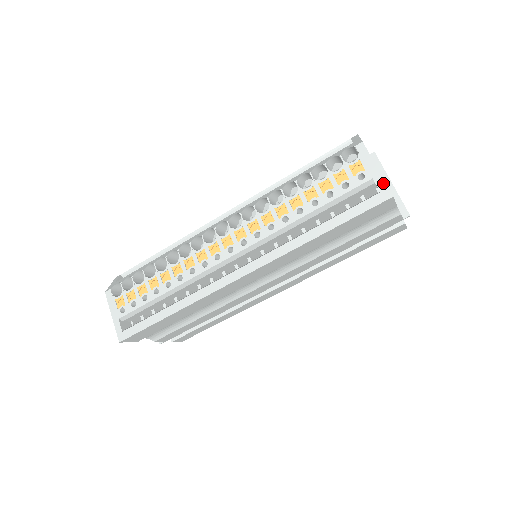
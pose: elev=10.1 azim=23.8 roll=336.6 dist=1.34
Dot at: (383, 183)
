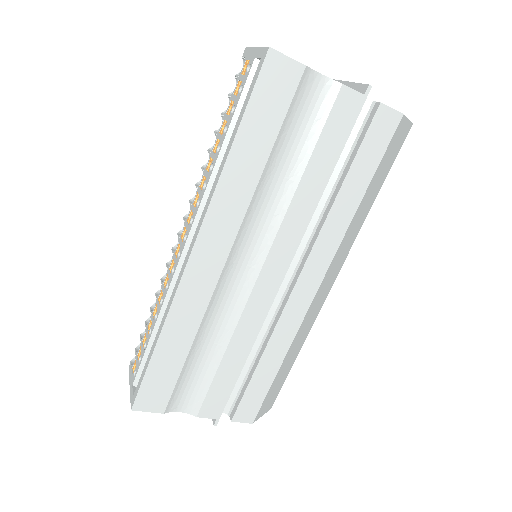
Dot at: (261, 50)
